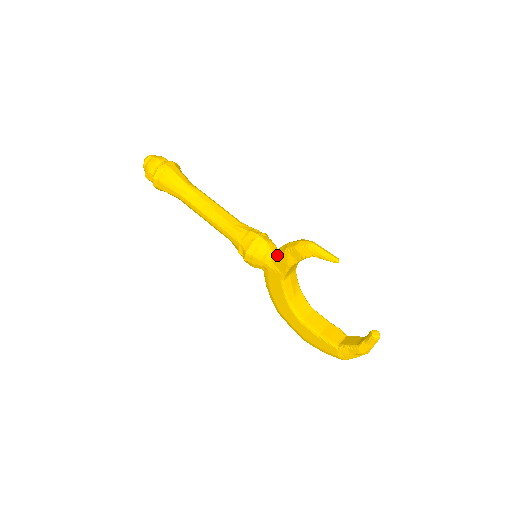
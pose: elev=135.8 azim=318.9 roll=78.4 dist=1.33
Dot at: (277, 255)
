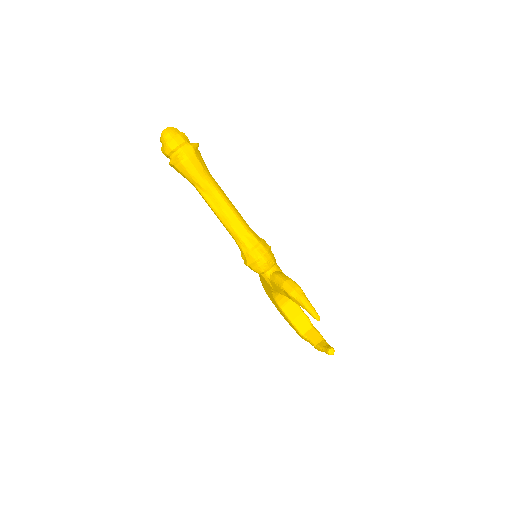
Dot at: (273, 280)
